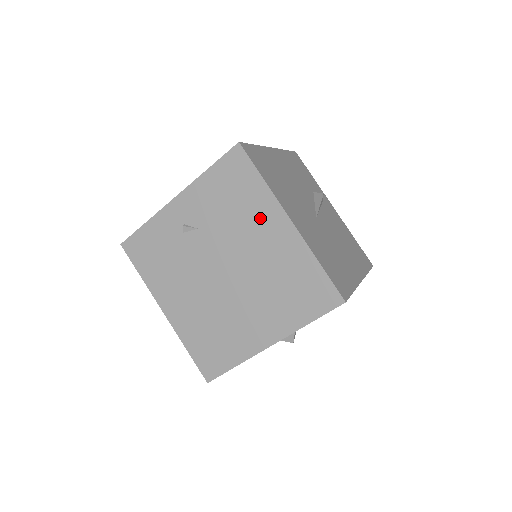
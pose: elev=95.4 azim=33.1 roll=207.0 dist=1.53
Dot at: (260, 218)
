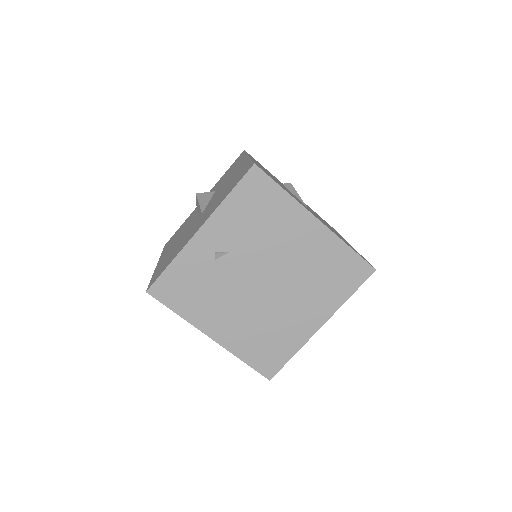
Dot at: (289, 225)
